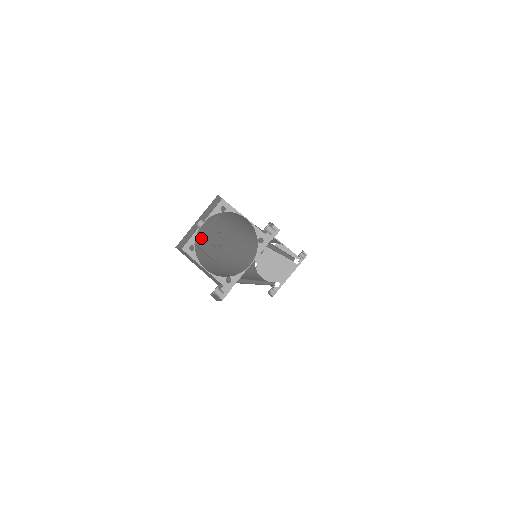
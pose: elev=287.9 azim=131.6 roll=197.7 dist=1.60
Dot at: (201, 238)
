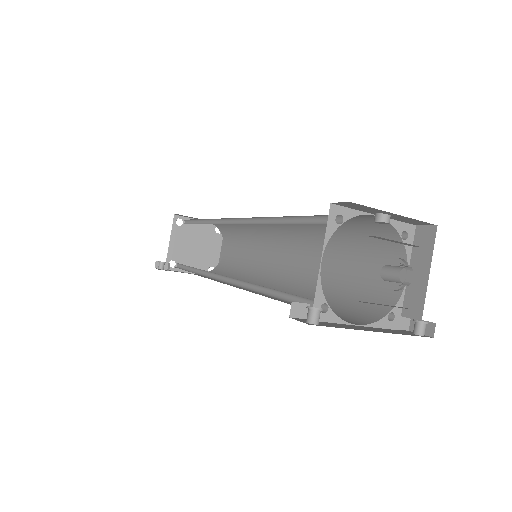
Dot at: (381, 238)
